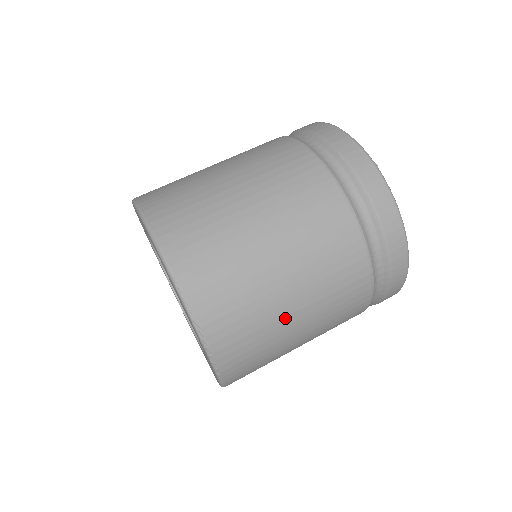
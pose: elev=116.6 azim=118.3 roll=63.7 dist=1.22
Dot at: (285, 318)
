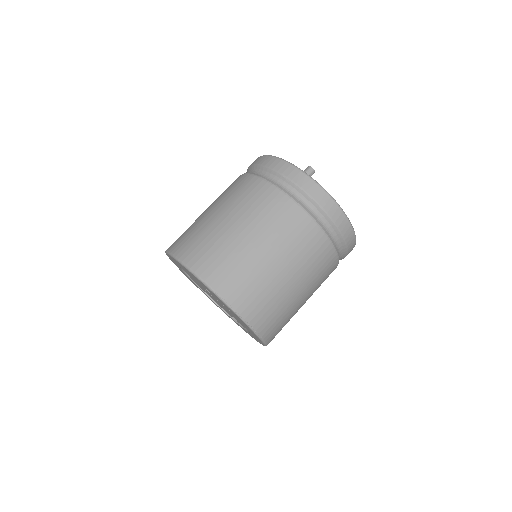
Dot at: (288, 290)
